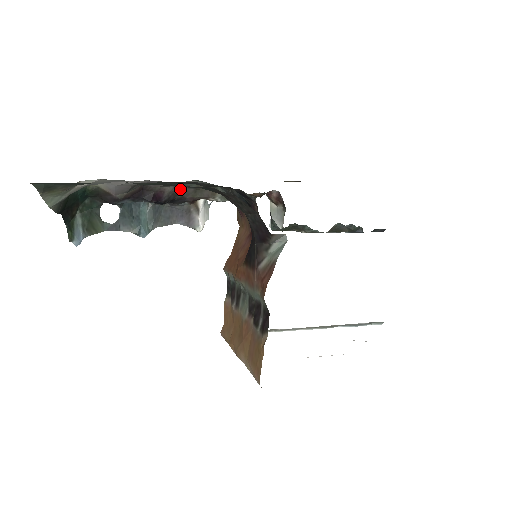
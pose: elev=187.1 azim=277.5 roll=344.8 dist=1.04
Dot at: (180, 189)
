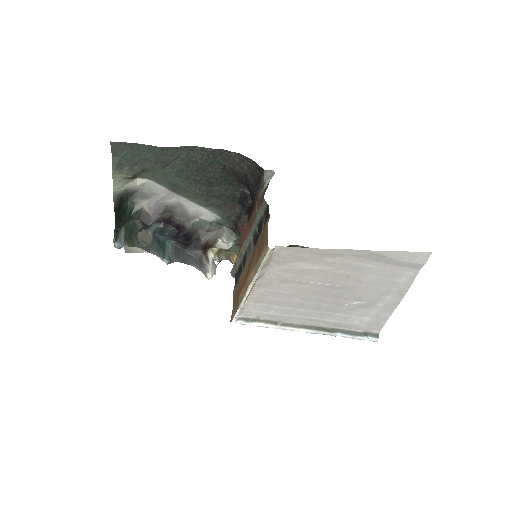
Dot at: (197, 230)
